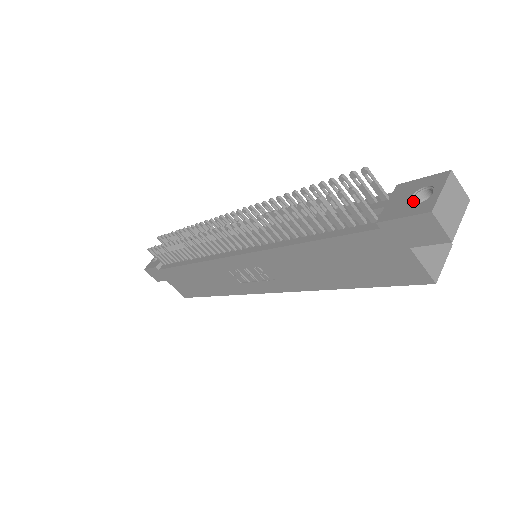
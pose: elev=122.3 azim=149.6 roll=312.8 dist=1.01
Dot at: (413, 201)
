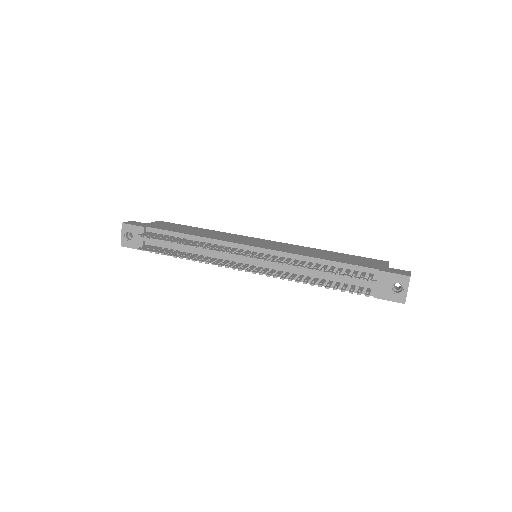
Dot at: (392, 289)
